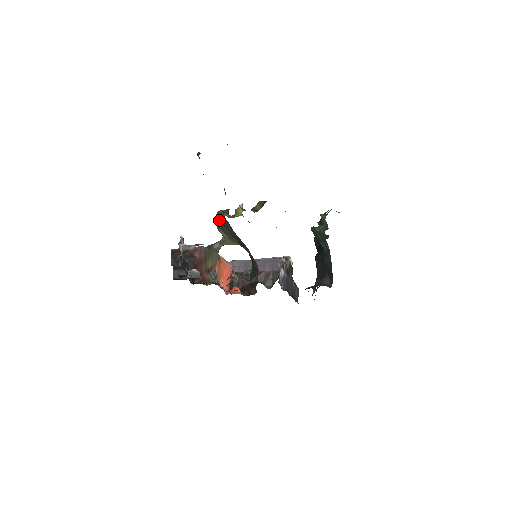
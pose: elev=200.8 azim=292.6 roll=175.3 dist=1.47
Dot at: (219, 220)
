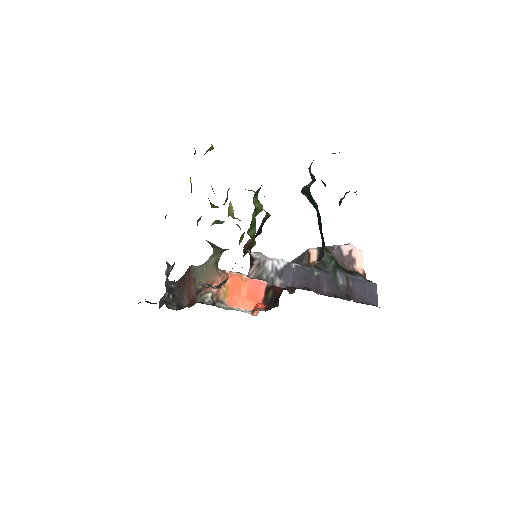
Dot at: occluded
